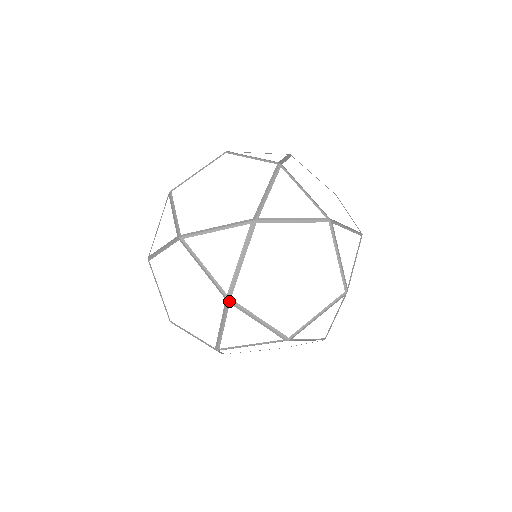
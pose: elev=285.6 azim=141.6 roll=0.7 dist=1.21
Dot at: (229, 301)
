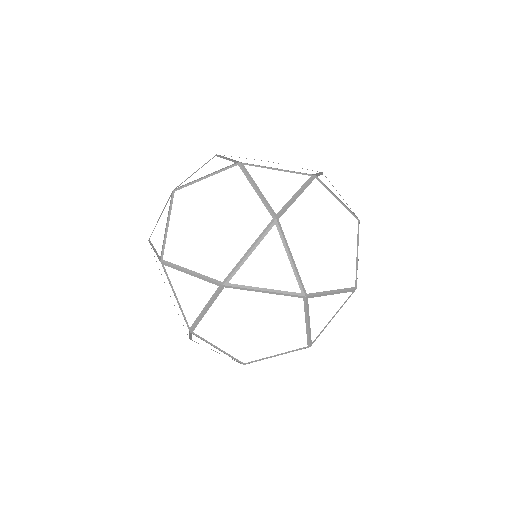
Dot at: (191, 333)
